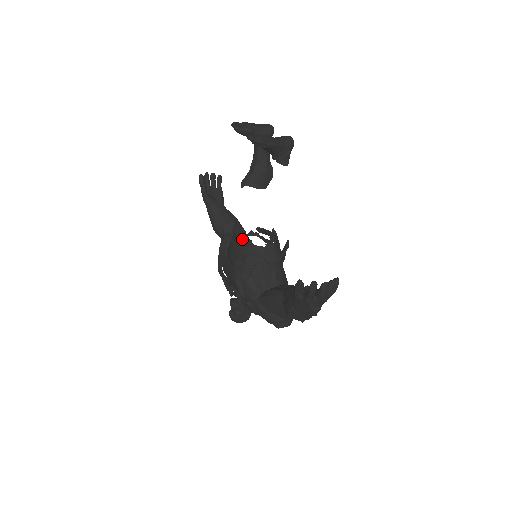
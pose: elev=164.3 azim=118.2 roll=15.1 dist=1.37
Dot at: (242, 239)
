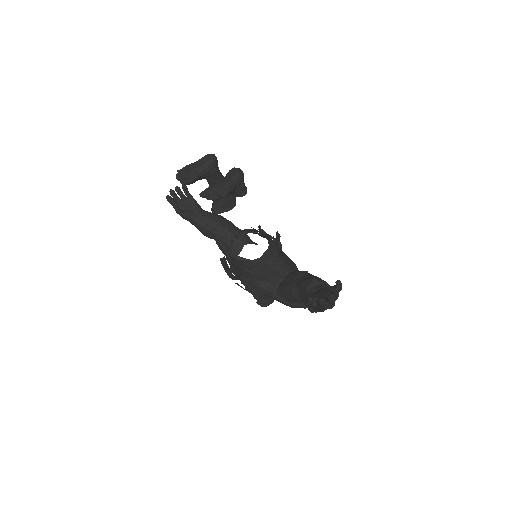
Dot at: (239, 259)
